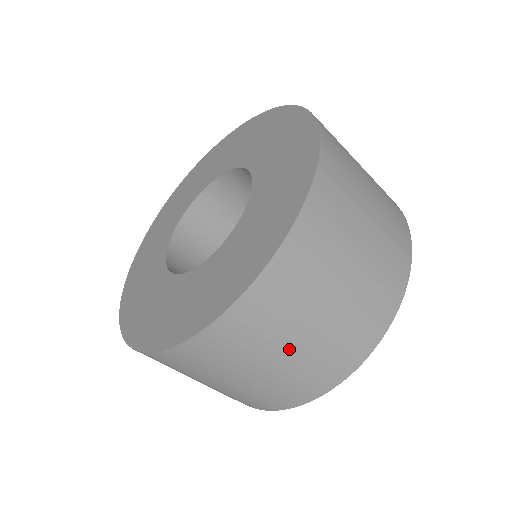
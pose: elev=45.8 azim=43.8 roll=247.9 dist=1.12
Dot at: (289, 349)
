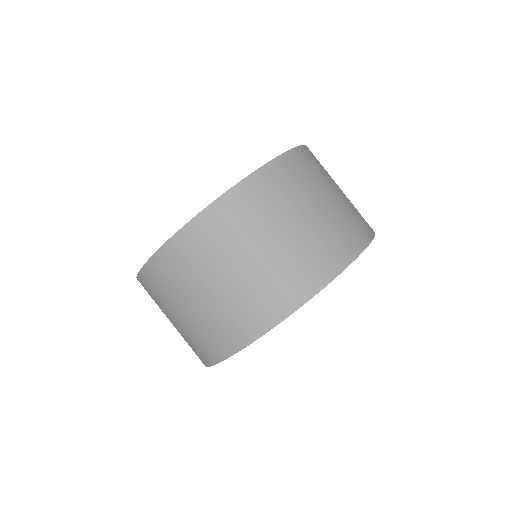
Dot at: (309, 212)
